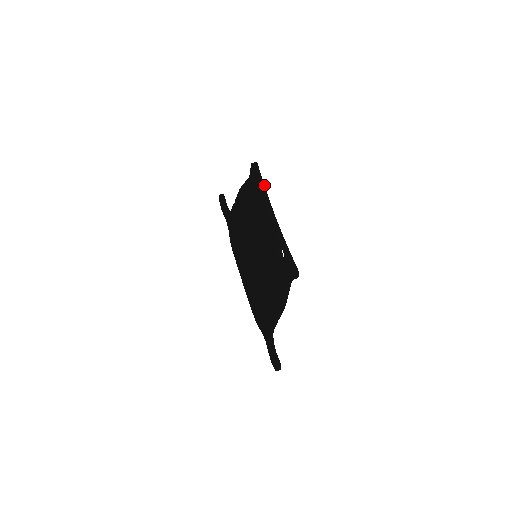
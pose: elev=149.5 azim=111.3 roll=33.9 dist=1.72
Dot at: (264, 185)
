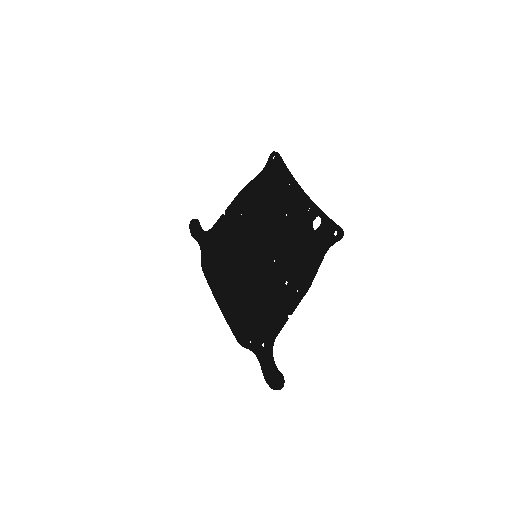
Dot at: (288, 169)
